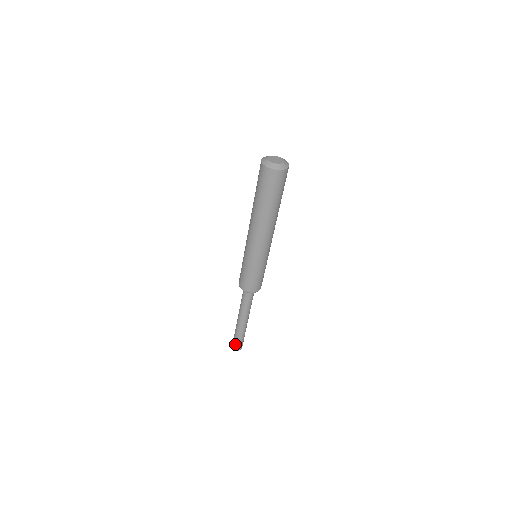
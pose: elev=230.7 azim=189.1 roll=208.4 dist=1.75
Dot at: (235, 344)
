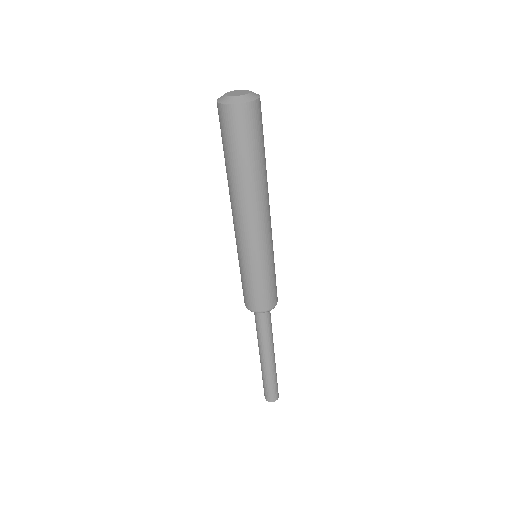
Dot at: (273, 394)
